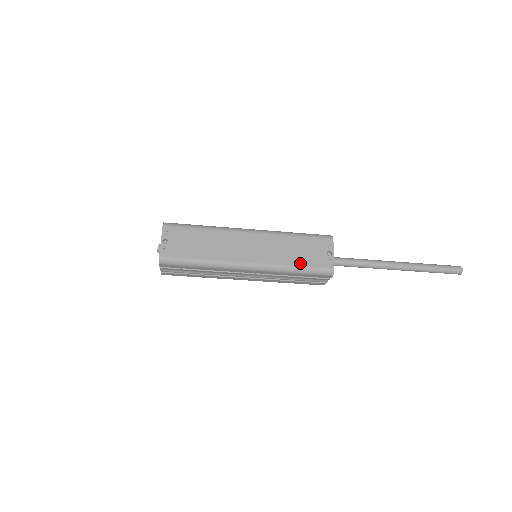
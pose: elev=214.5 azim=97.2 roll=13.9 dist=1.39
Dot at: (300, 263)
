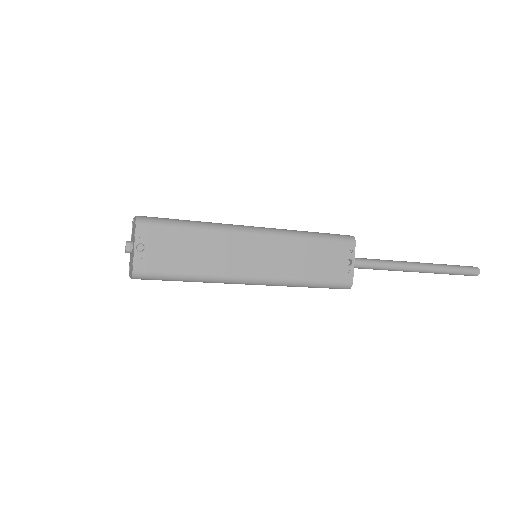
Dot at: (314, 276)
